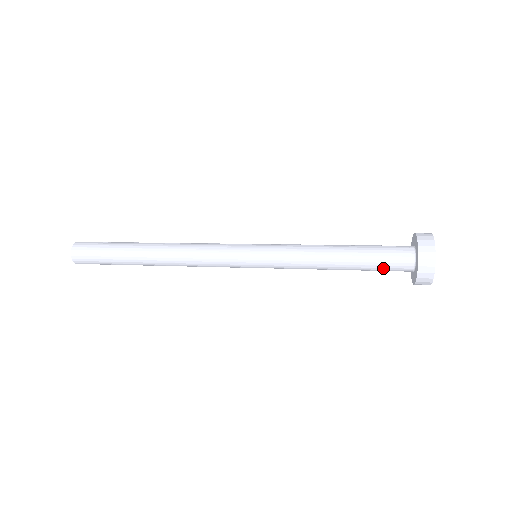
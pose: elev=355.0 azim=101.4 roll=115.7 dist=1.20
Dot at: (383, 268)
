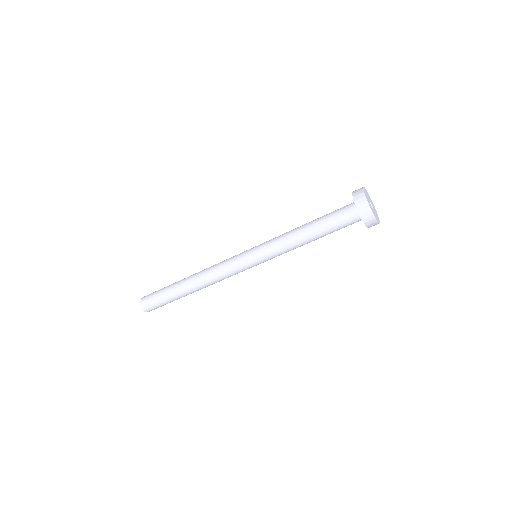
Dot at: (341, 226)
